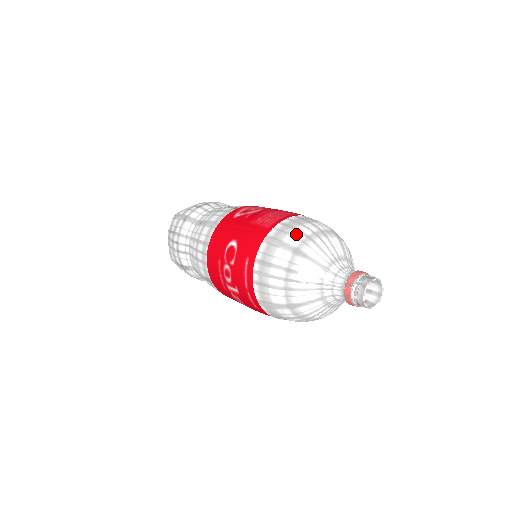
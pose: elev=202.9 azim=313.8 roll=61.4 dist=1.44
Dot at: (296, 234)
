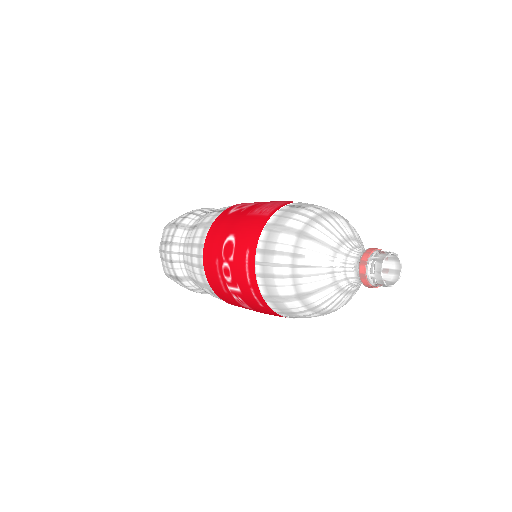
Dot at: (299, 217)
